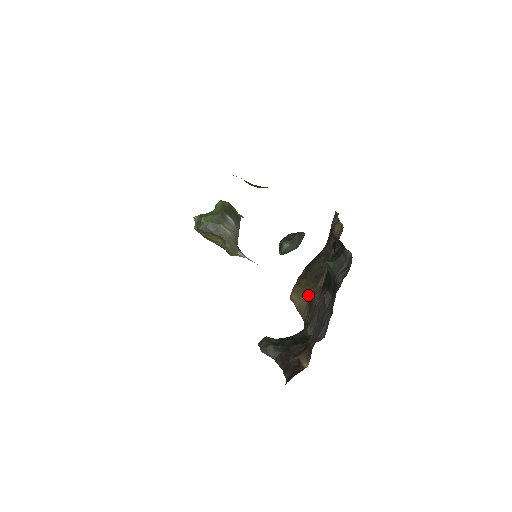
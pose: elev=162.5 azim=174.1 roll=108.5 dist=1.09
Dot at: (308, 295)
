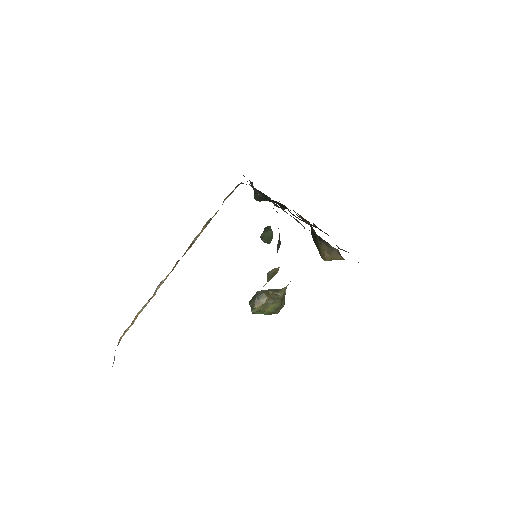
Dot at: (319, 241)
